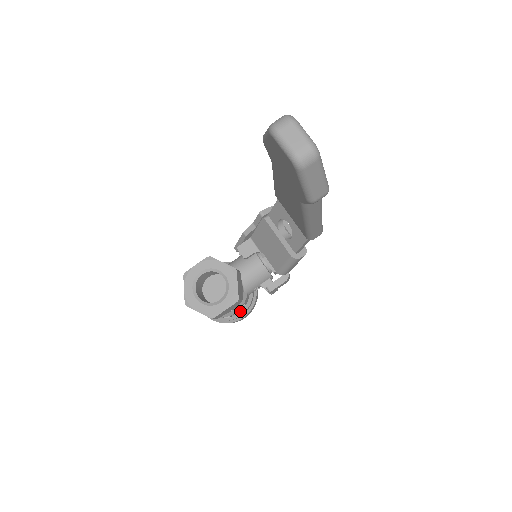
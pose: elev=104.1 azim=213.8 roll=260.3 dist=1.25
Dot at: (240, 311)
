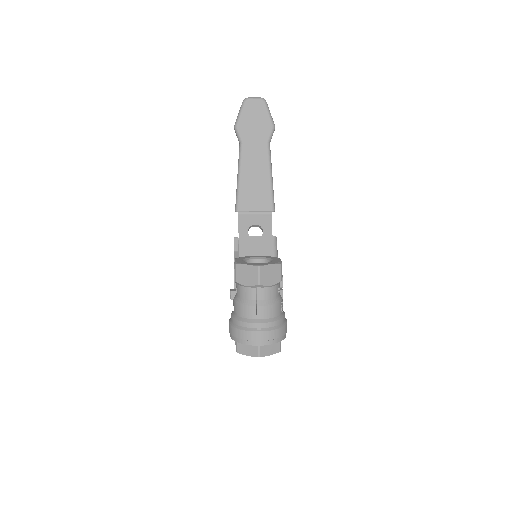
Dot at: occluded
